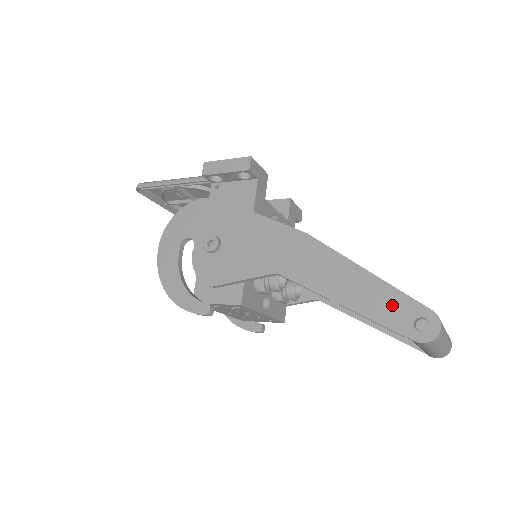
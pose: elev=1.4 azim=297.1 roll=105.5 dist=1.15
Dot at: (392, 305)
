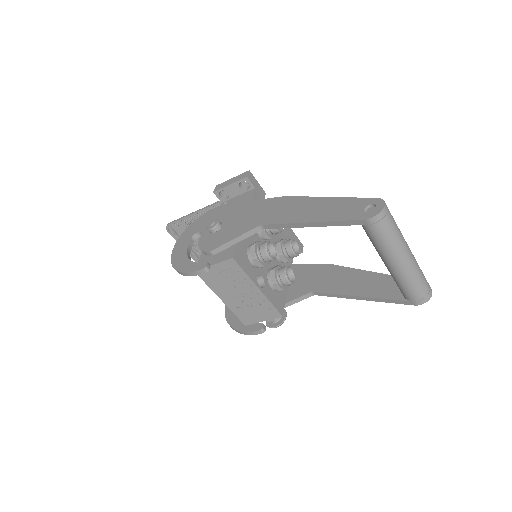
Dot at: (347, 207)
